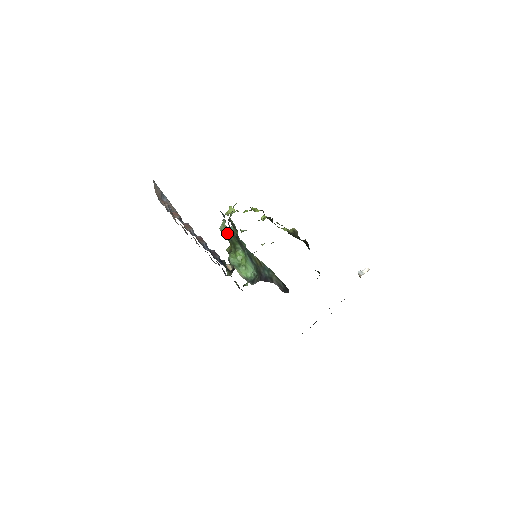
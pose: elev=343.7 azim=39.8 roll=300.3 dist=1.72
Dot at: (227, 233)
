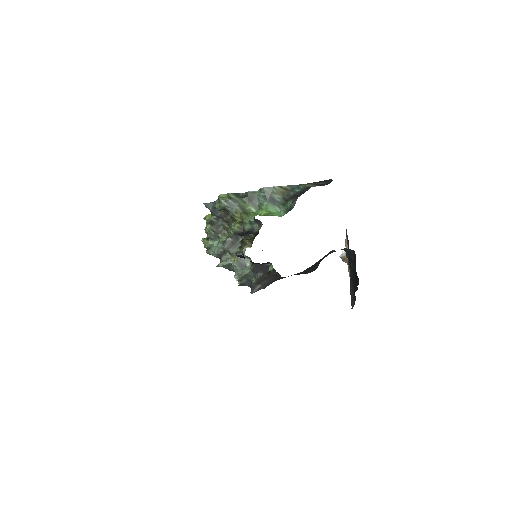
Dot at: (231, 198)
